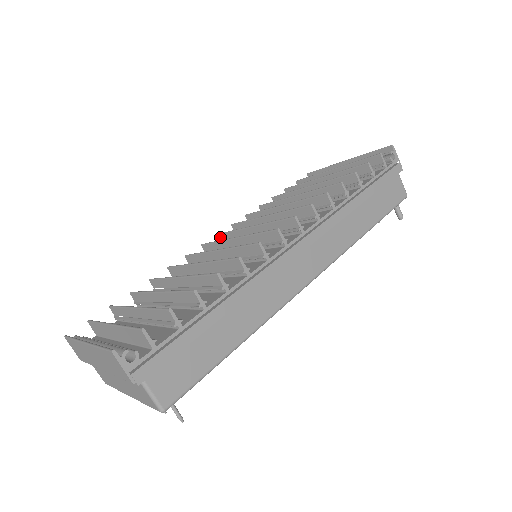
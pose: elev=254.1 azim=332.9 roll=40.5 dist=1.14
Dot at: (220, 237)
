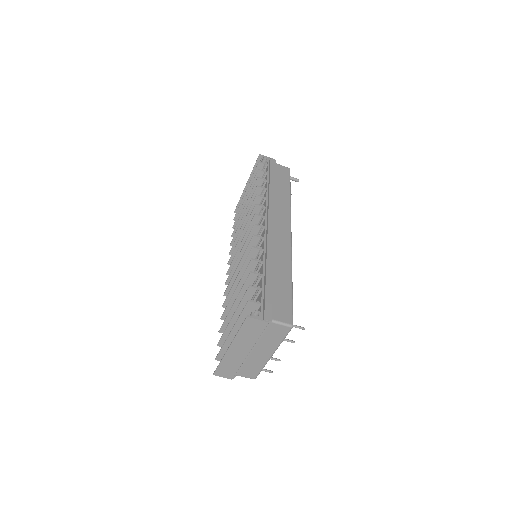
Dot at: (229, 273)
